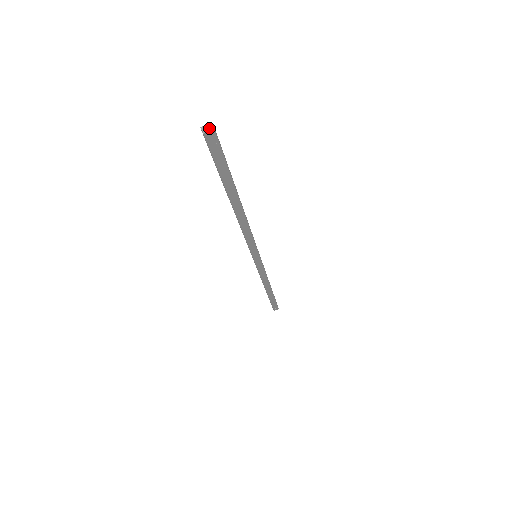
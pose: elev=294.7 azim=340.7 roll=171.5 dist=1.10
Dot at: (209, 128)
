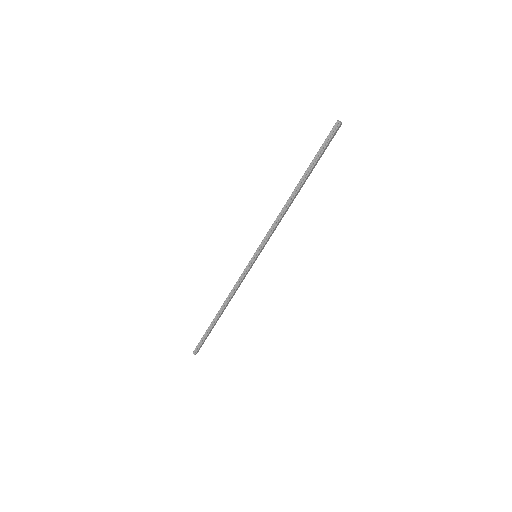
Dot at: (341, 122)
